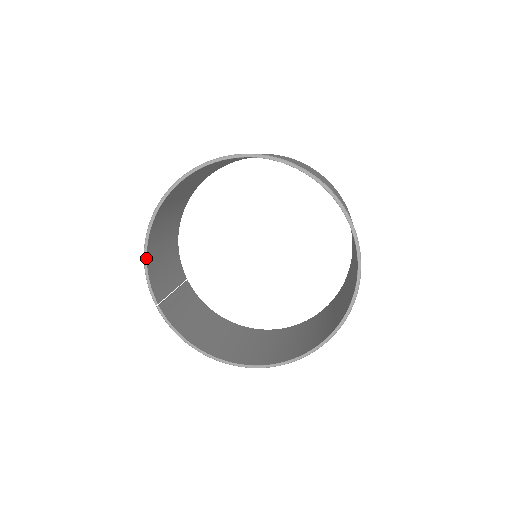
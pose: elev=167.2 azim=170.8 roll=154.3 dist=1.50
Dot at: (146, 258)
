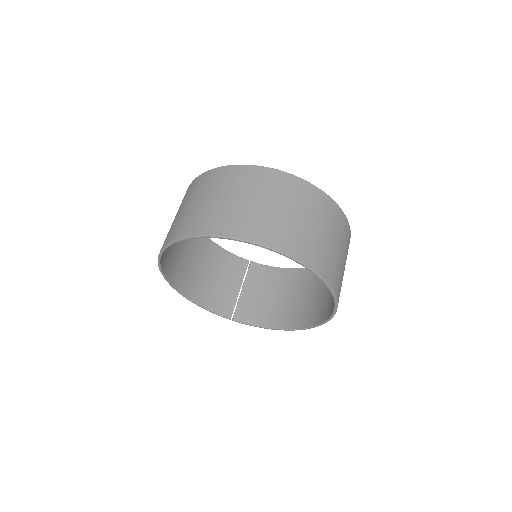
Dot at: (198, 305)
